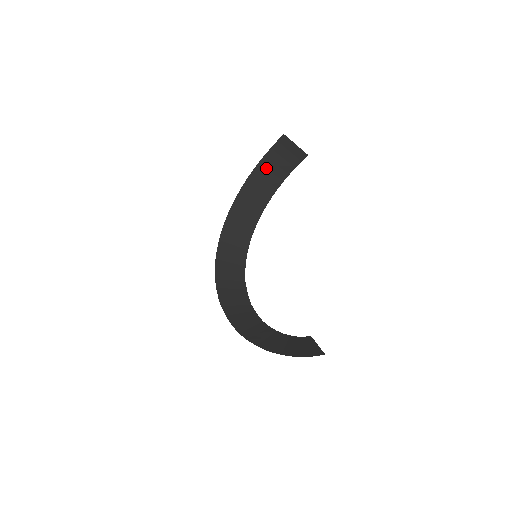
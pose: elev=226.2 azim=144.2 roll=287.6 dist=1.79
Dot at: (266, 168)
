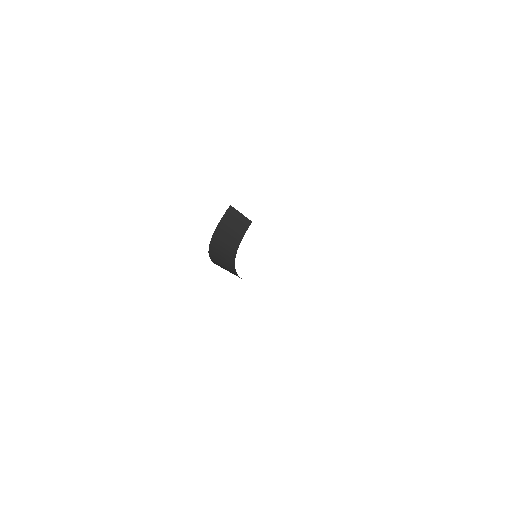
Dot at: (224, 230)
